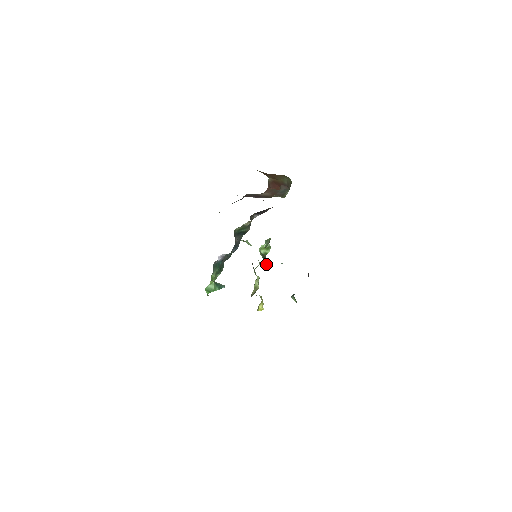
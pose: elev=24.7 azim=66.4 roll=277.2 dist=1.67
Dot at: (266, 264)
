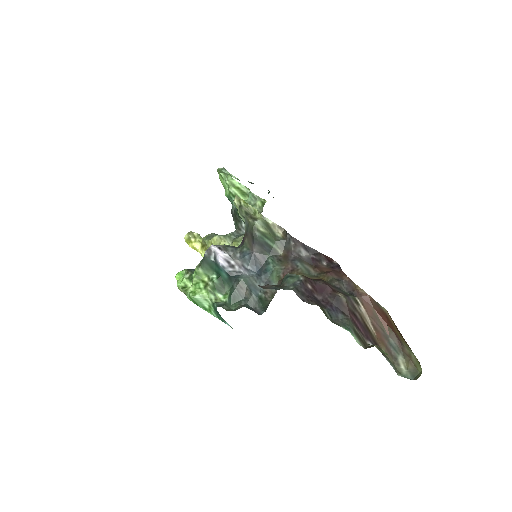
Dot at: (238, 224)
